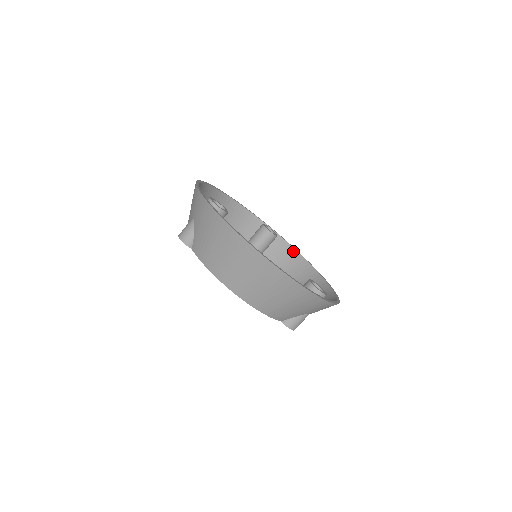
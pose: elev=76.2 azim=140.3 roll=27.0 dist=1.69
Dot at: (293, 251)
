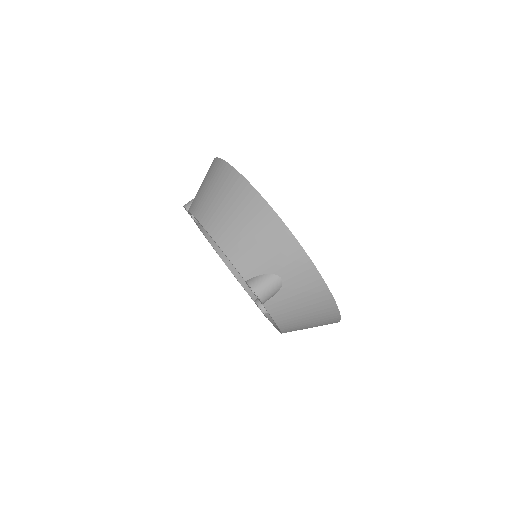
Dot at: occluded
